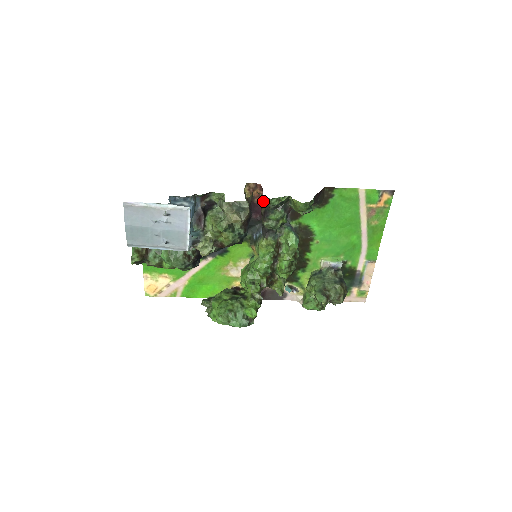
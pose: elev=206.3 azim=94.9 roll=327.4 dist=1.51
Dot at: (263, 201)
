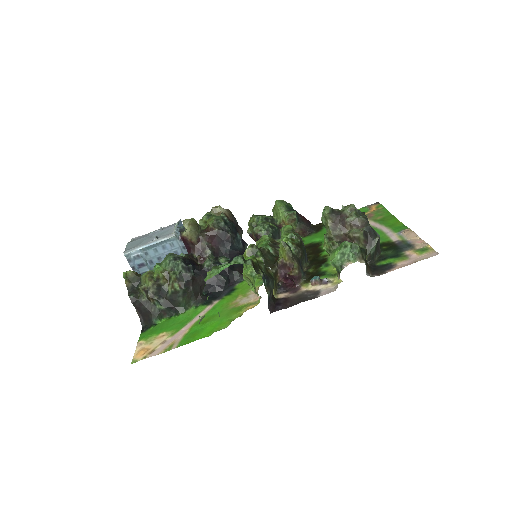
Dot at: (251, 225)
